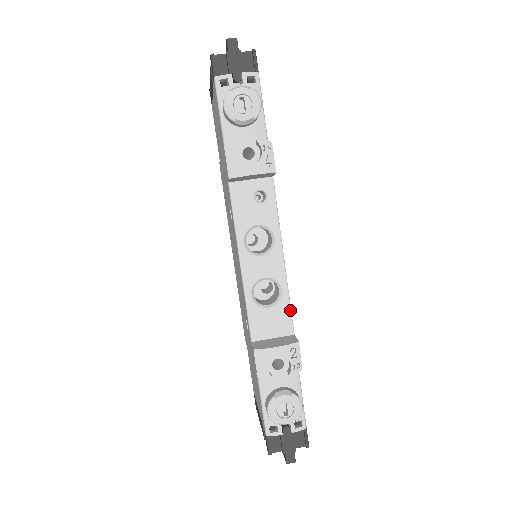
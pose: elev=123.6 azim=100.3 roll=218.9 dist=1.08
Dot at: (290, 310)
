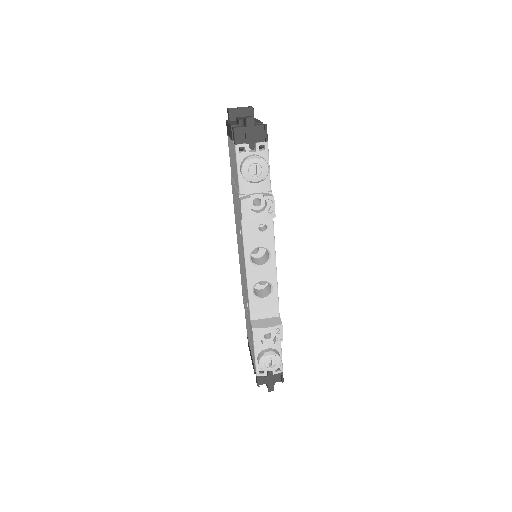
Dot at: (278, 301)
